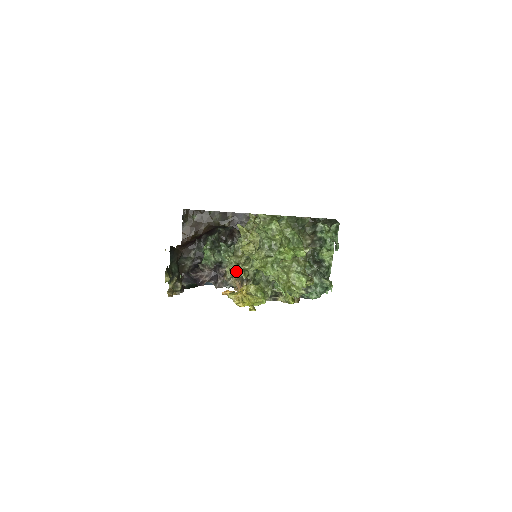
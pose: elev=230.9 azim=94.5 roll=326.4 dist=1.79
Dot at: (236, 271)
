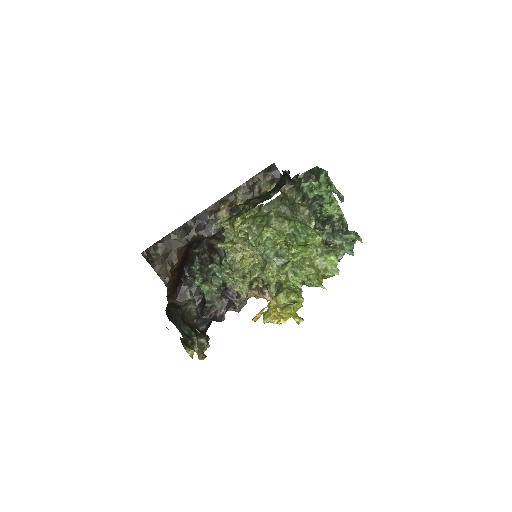
Dot at: (248, 285)
